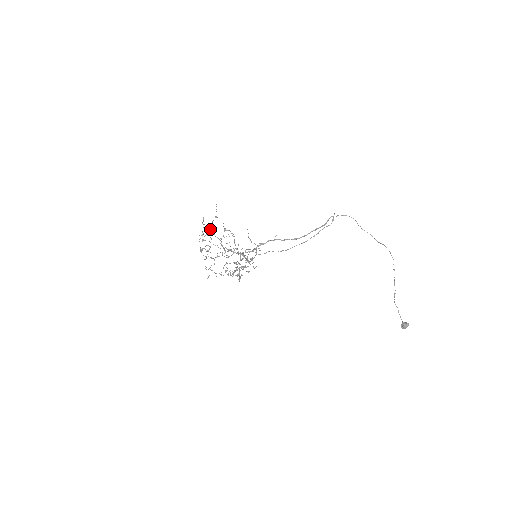
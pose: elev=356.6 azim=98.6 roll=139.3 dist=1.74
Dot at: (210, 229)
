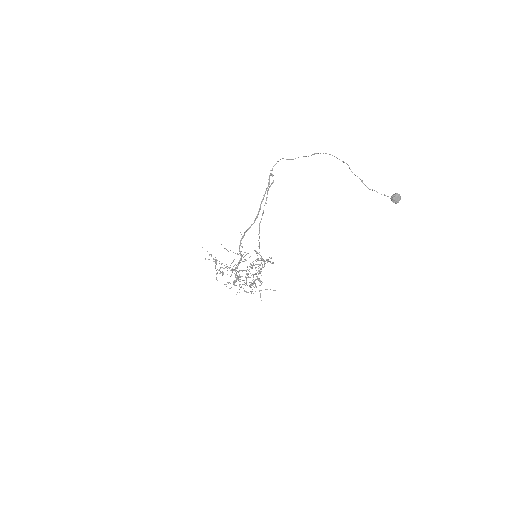
Dot at: occluded
